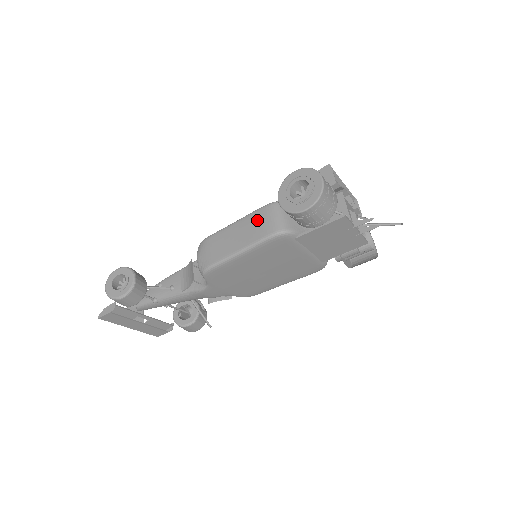
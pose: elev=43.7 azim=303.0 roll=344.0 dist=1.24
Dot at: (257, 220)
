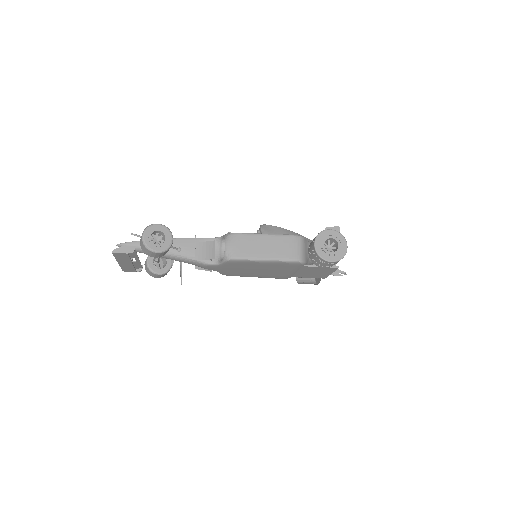
Dot at: (286, 243)
